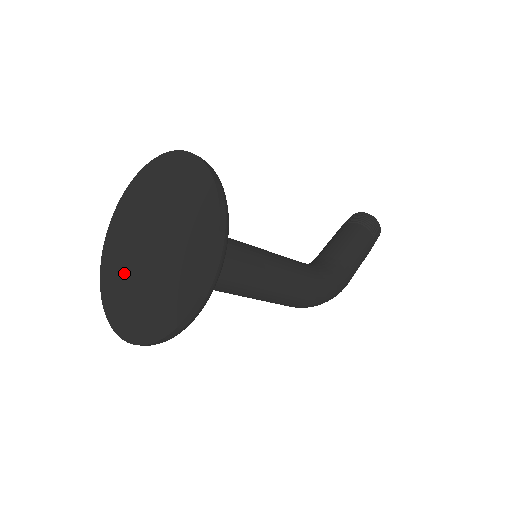
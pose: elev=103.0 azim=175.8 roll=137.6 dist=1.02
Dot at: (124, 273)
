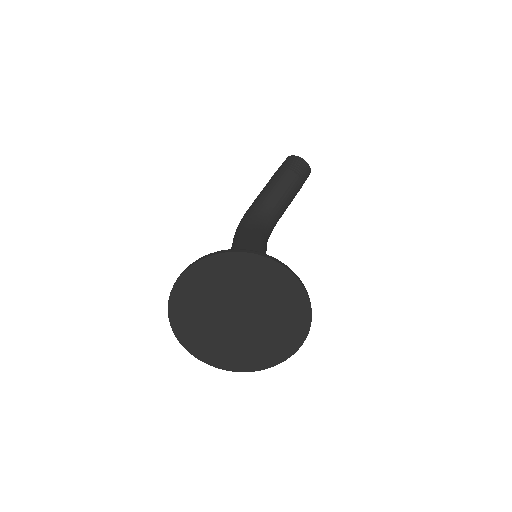
Dot at: (203, 308)
